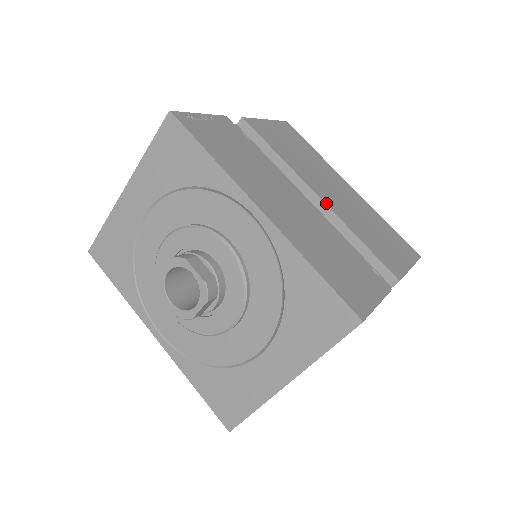
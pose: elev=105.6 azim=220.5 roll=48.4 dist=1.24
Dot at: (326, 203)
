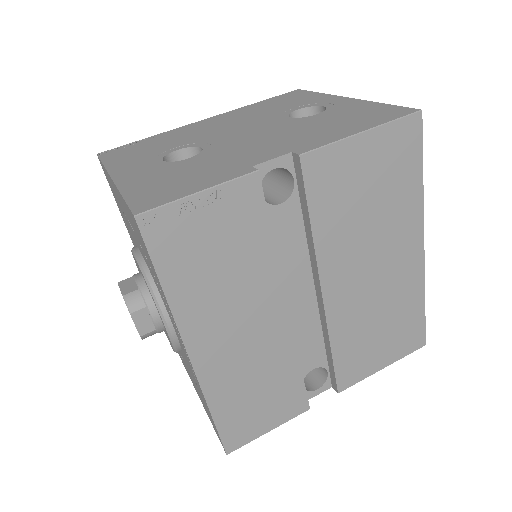
Dot at: (326, 305)
